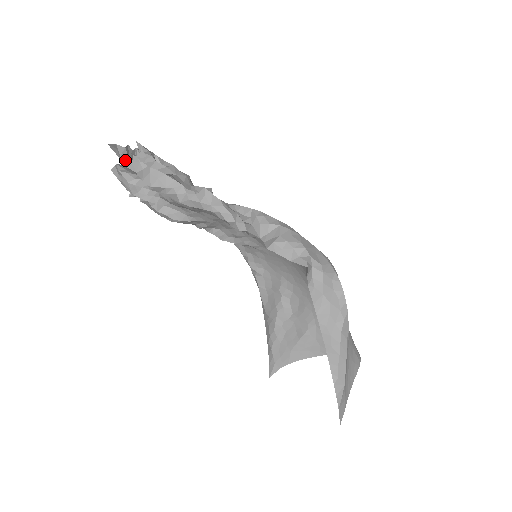
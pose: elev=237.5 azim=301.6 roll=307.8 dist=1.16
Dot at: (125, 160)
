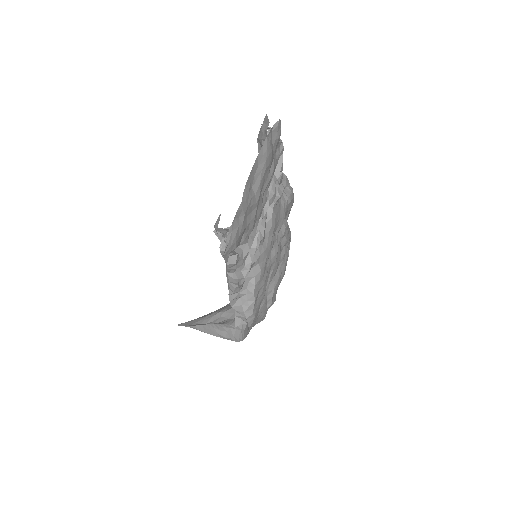
Dot at: occluded
